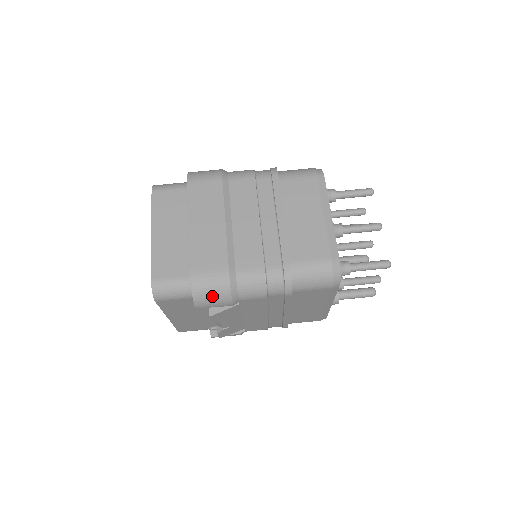
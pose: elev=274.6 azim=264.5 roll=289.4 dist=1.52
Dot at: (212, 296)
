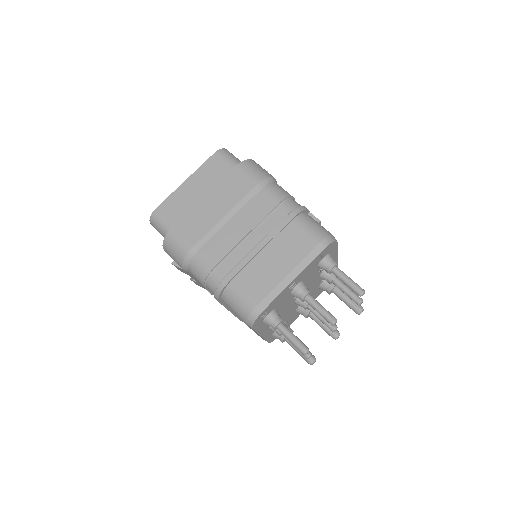
Dot at: (173, 253)
